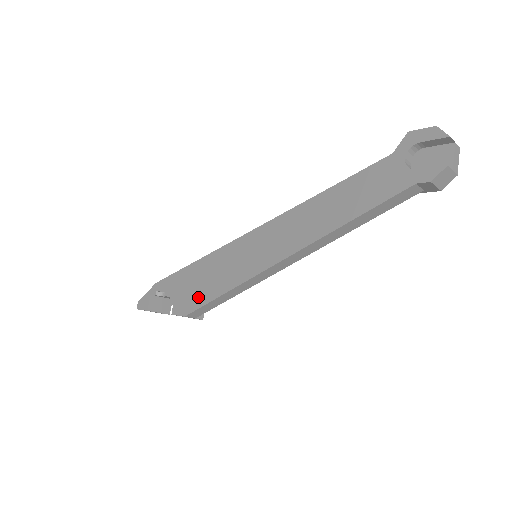
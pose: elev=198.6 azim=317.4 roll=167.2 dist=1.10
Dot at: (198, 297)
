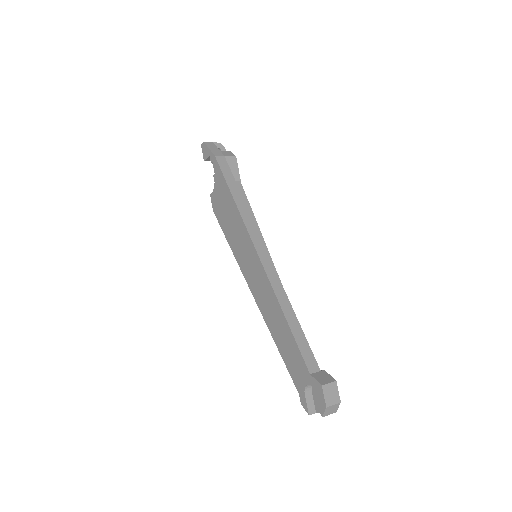
Dot at: (222, 218)
